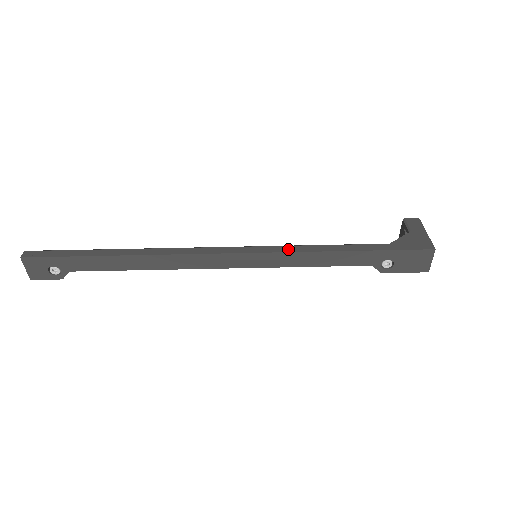
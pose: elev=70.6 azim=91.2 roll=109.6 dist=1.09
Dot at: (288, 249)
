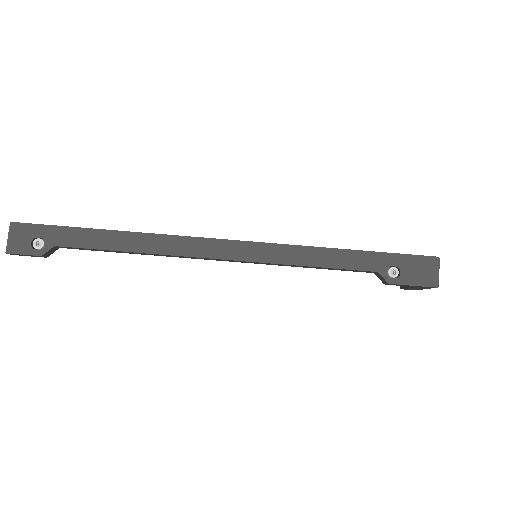
Dot at: (290, 245)
